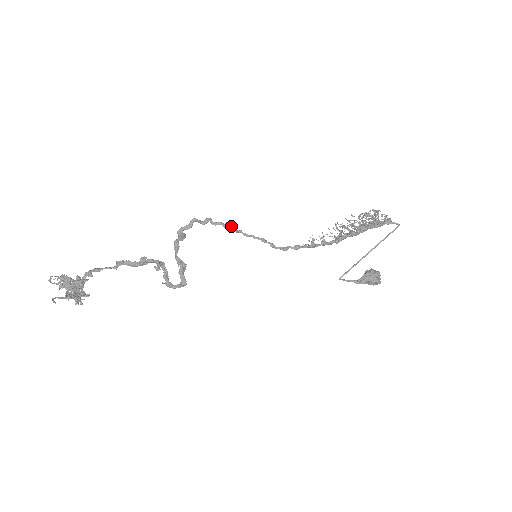
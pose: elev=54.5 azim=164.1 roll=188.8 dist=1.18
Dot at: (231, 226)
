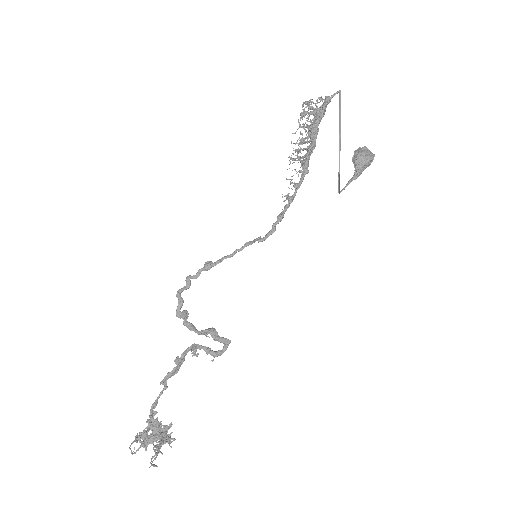
Dot at: (211, 262)
